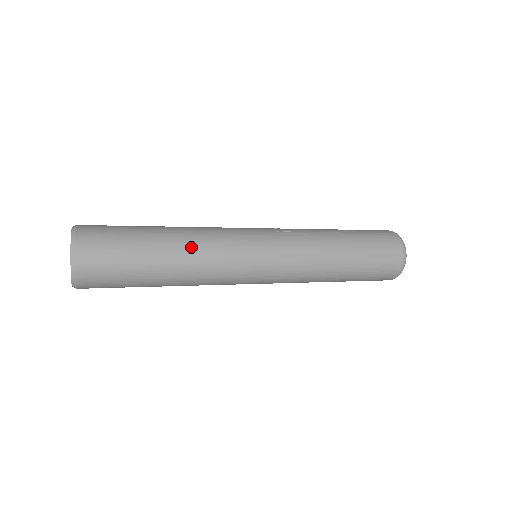
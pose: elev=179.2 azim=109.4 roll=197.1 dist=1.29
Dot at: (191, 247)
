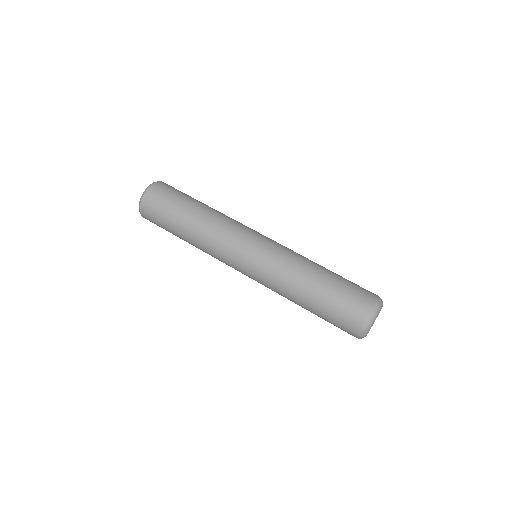
Dot at: (202, 230)
